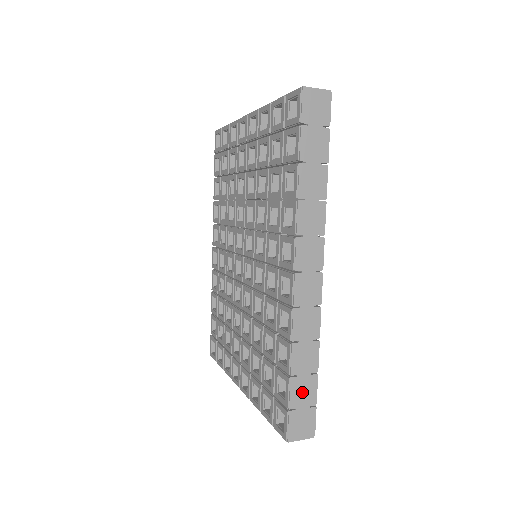
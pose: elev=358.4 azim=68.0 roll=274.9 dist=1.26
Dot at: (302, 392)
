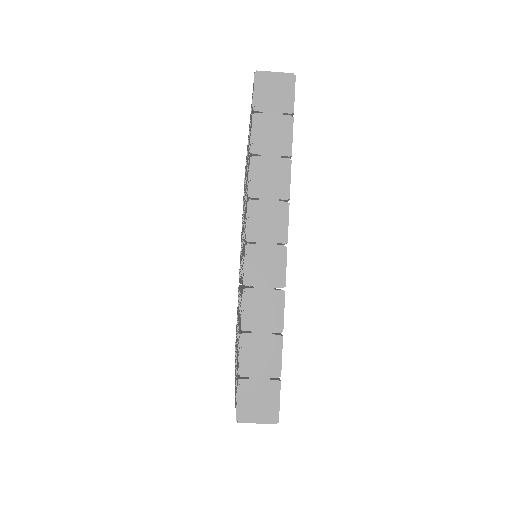
Dot at: occluded
